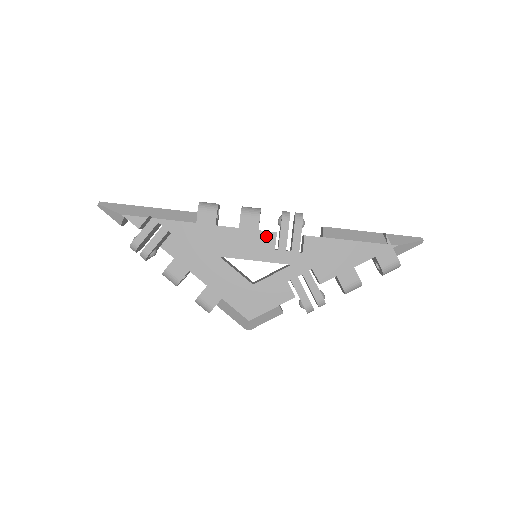
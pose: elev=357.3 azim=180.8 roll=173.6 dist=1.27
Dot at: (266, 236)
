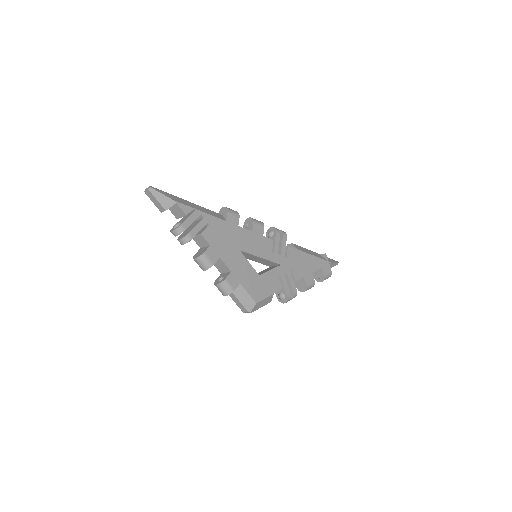
Dot at: (267, 241)
